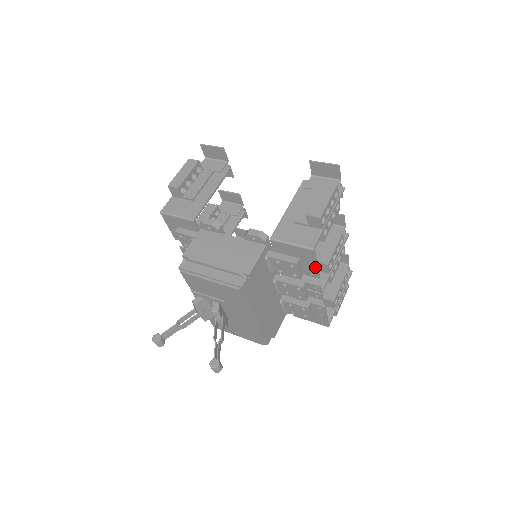
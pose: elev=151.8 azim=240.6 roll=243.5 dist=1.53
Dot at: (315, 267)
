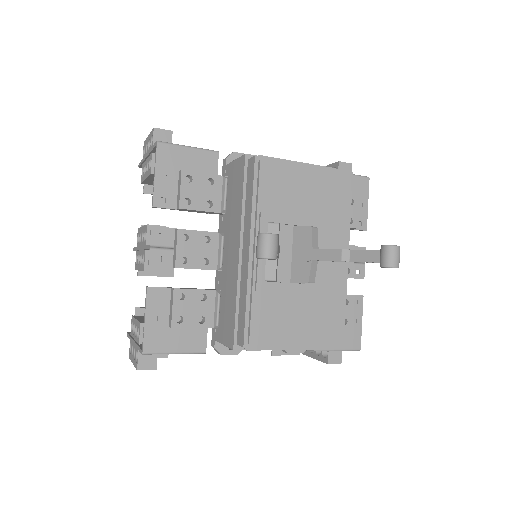
Dot at: (366, 209)
